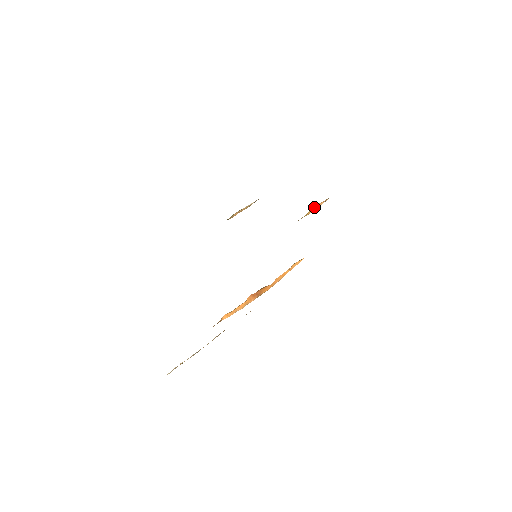
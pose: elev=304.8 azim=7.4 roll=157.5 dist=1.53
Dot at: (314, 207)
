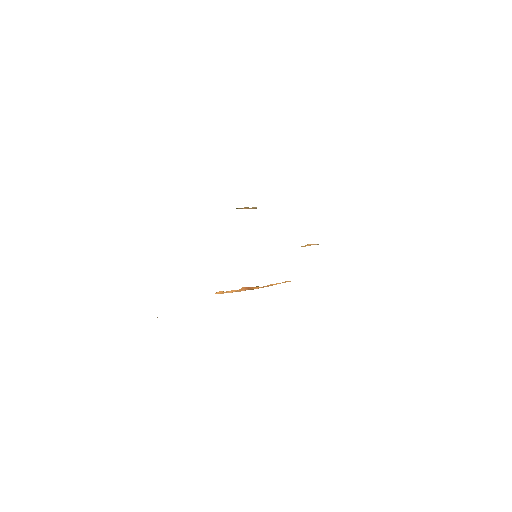
Dot at: (309, 244)
